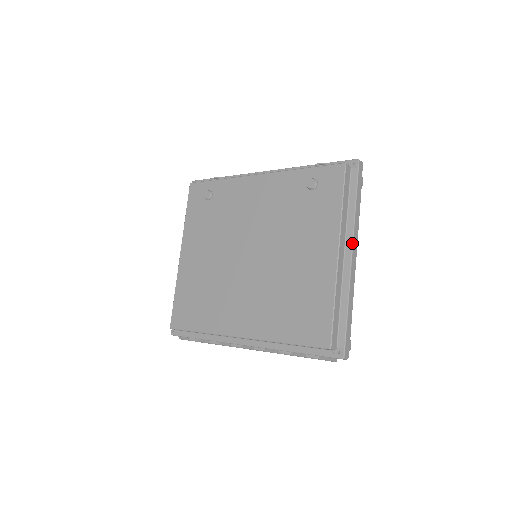
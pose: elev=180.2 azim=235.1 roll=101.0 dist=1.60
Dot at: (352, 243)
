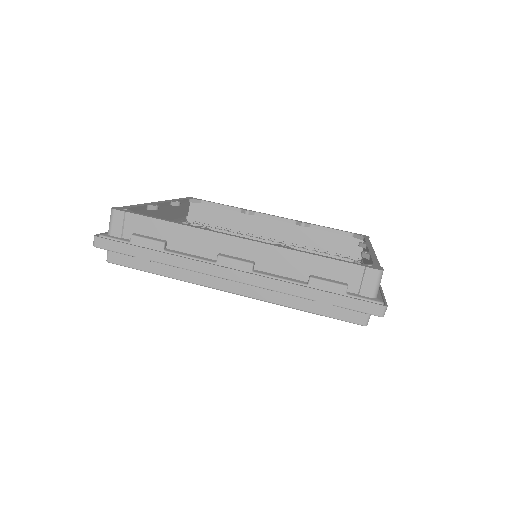
Dot at: occluded
